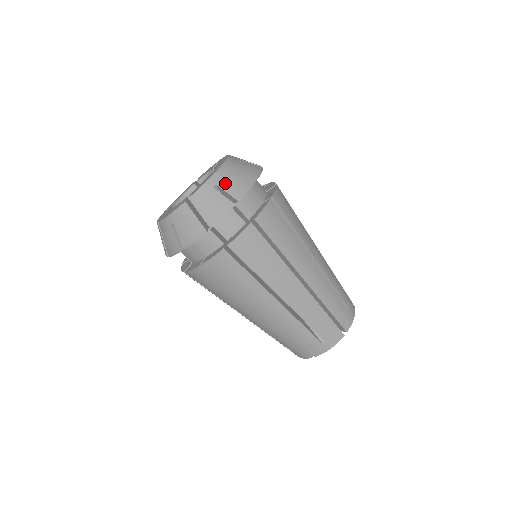
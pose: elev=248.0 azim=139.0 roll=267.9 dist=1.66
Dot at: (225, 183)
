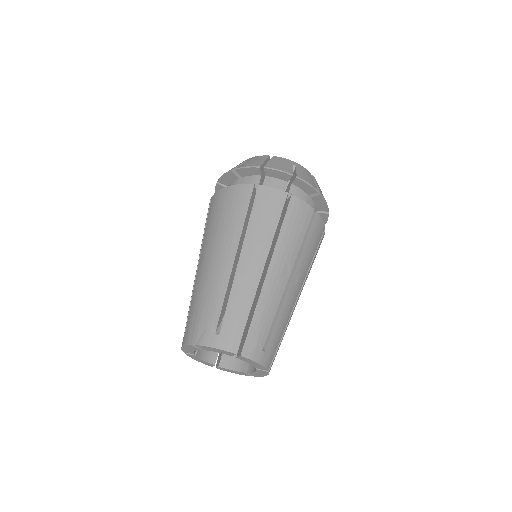
Dot at: (302, 171)
